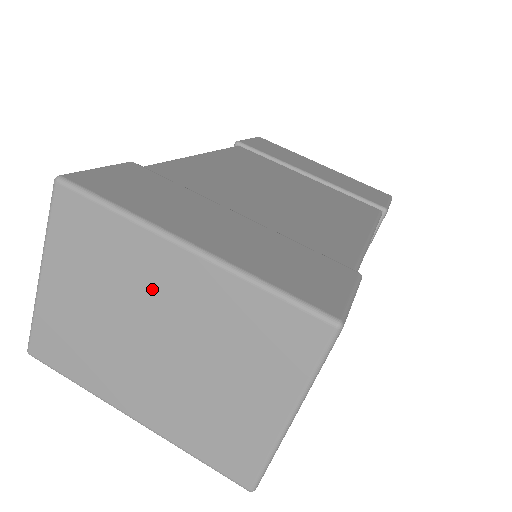
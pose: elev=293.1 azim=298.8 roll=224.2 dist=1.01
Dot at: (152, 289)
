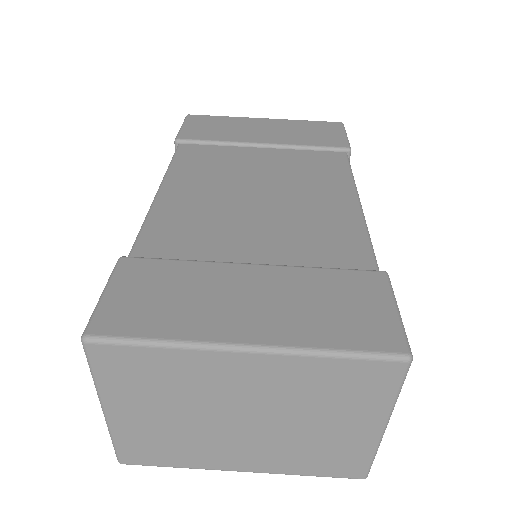
Dot at: (223, 388)
